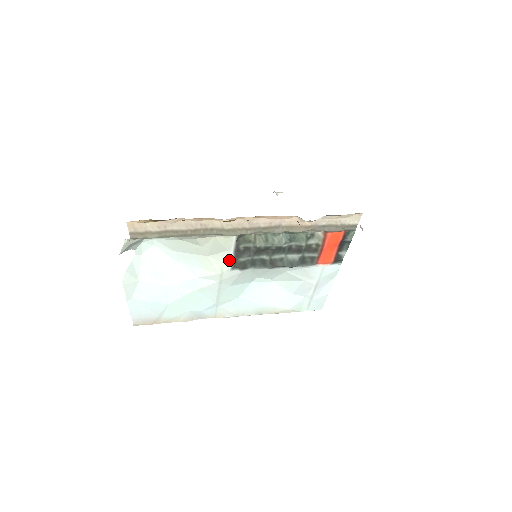
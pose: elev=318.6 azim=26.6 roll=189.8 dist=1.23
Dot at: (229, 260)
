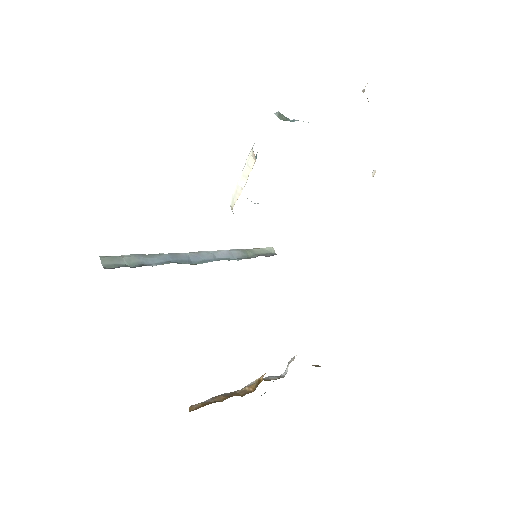
Dot at: occluded
